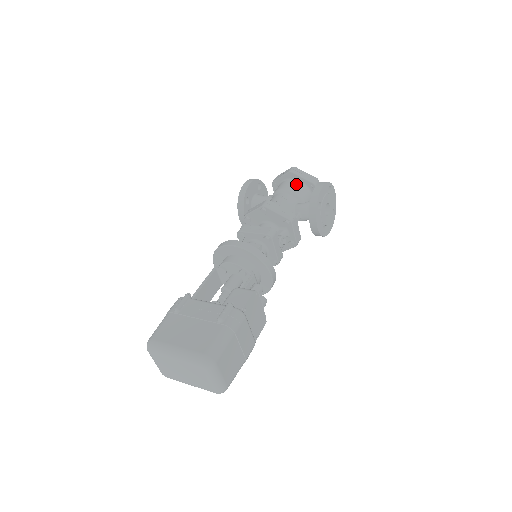
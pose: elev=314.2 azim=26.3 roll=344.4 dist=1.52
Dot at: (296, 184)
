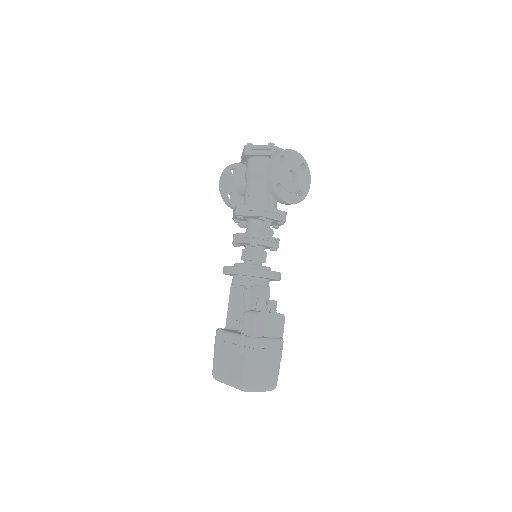
Dot at: (256, 163)
